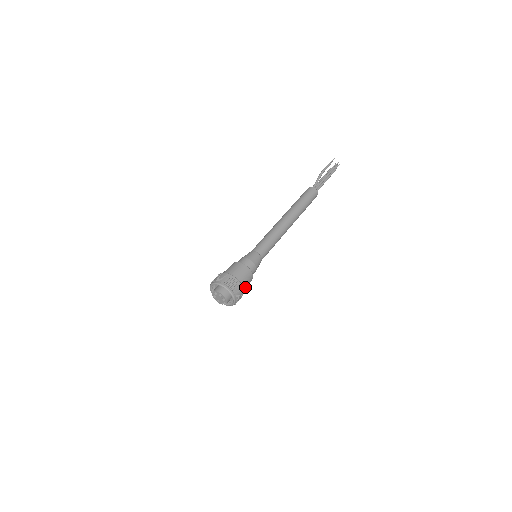
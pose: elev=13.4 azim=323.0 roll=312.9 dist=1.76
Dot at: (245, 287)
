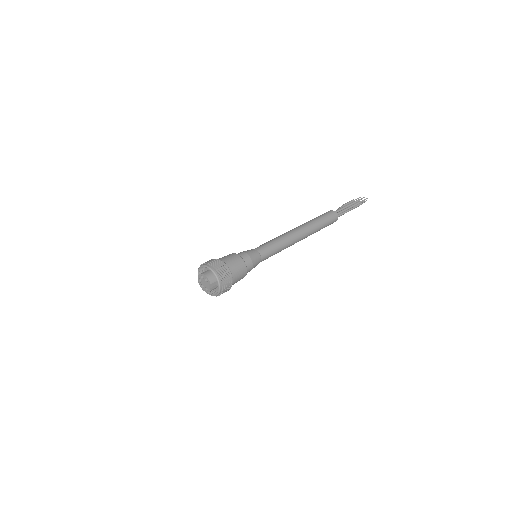
Dot at: (232, 268)
